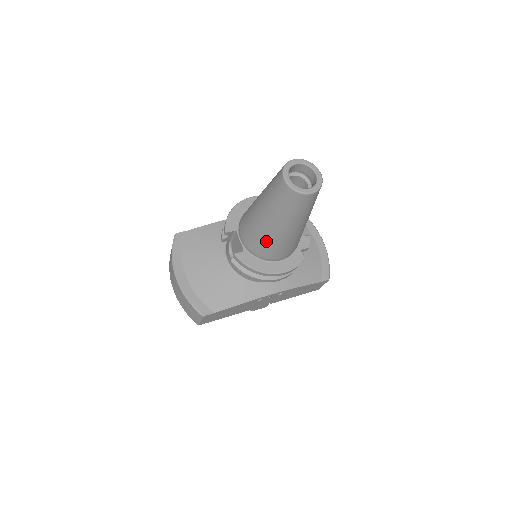
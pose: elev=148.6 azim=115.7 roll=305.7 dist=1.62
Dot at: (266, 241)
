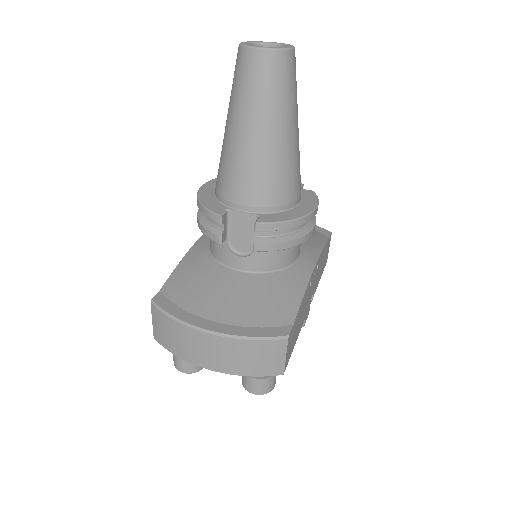
Dot at: (279, 170)
